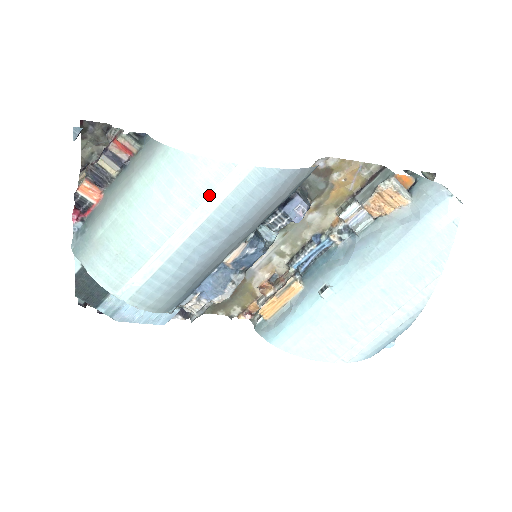
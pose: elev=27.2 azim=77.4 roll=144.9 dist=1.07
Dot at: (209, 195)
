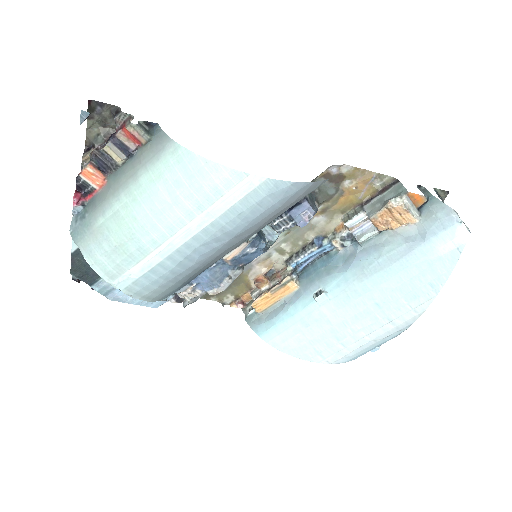
Dot at: (216, 201)
